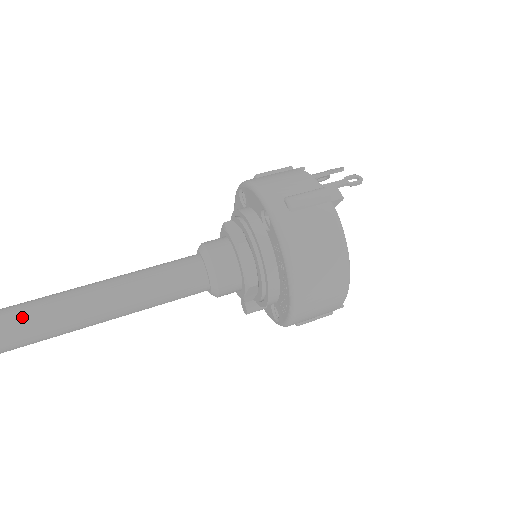
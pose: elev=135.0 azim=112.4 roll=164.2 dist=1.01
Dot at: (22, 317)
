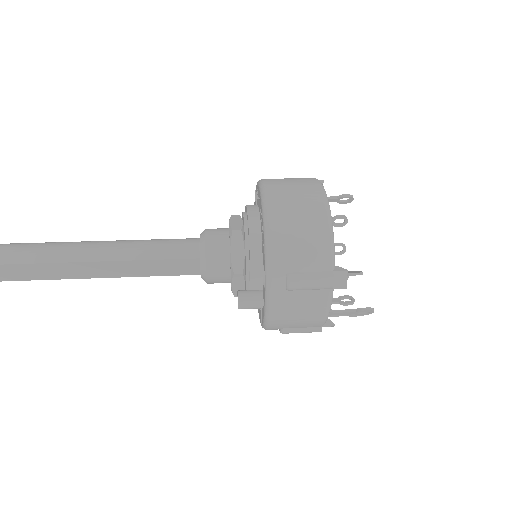
Dot at: (38, 243)
